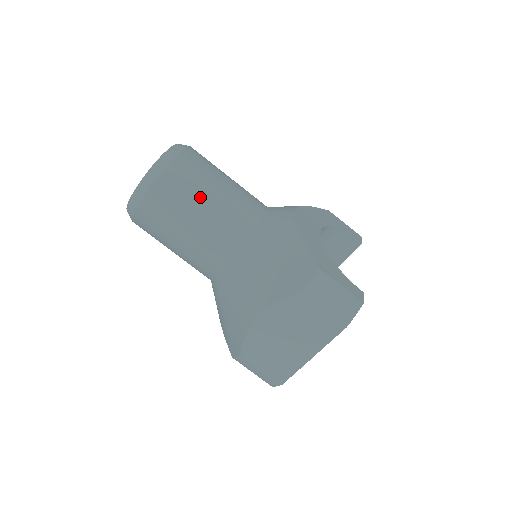
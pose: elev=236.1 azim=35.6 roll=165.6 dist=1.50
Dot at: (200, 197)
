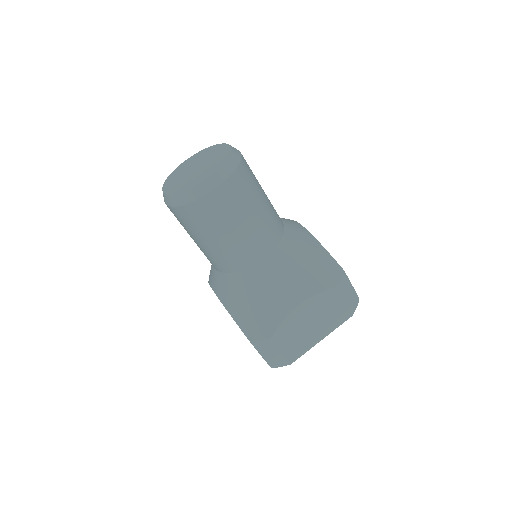
Dot at: (257, 198)
